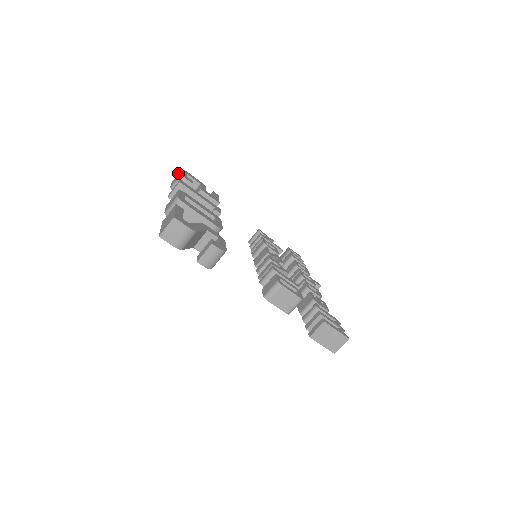
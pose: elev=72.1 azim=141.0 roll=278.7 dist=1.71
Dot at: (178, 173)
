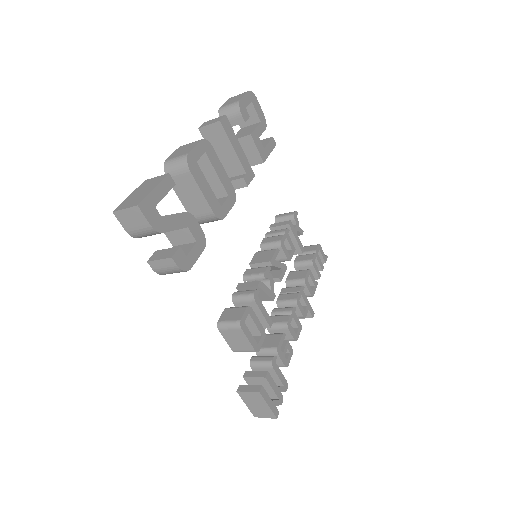
Dot at: (242, 93)
